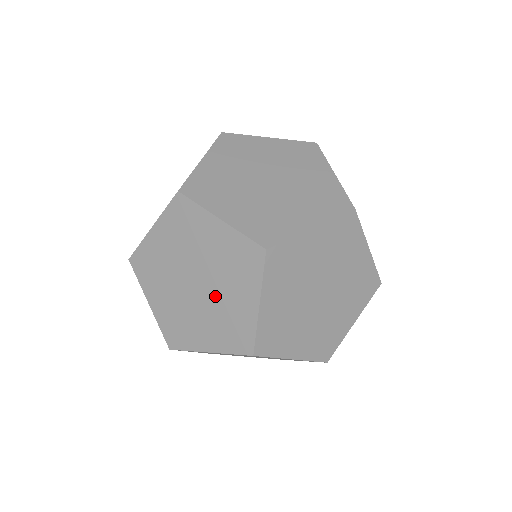
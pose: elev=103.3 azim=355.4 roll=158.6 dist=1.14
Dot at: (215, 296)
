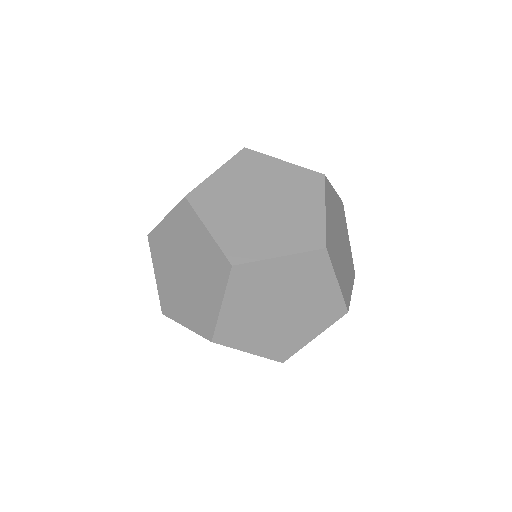
Dot at: (302, 304)
